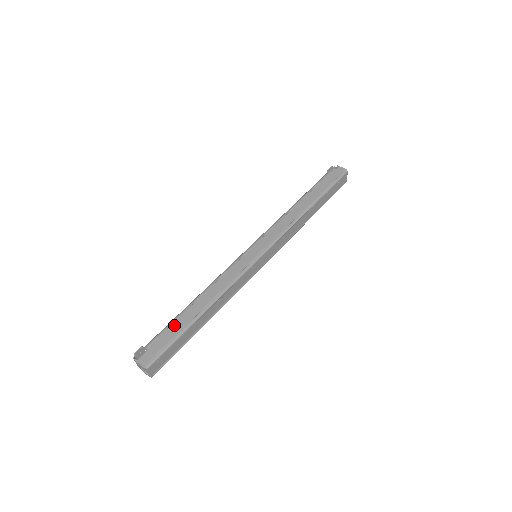
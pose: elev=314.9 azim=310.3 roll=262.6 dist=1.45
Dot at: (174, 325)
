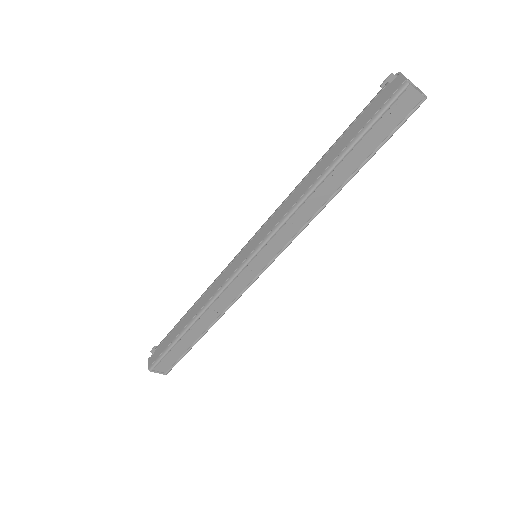
Dot at: (172, 333)
